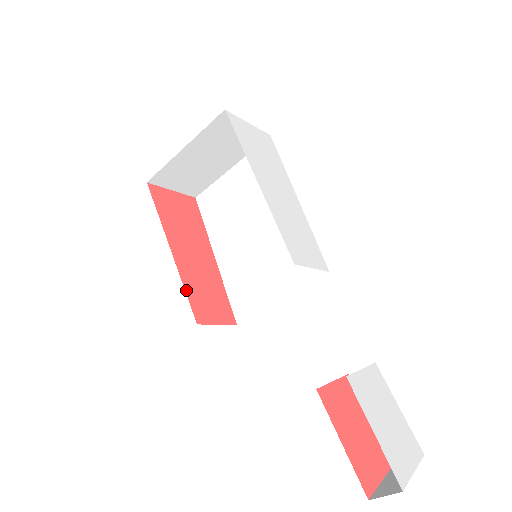
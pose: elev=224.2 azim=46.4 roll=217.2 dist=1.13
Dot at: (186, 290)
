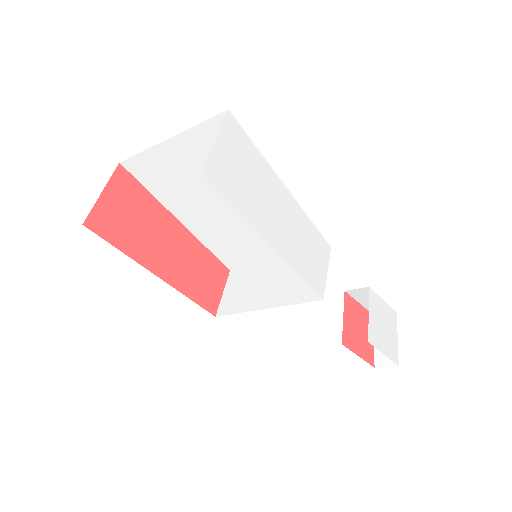
Dot at: (192, 299)
